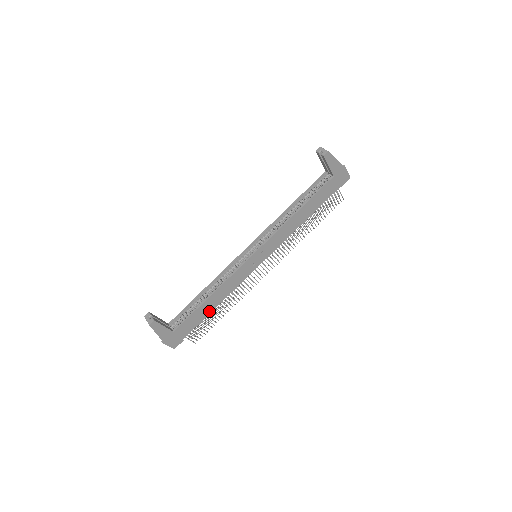
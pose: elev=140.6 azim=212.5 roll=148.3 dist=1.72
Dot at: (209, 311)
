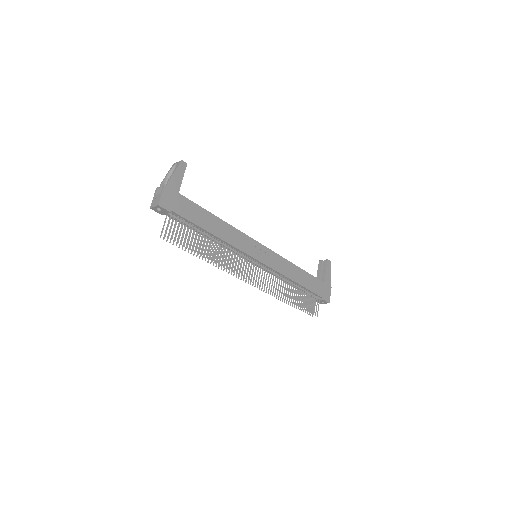
Dot at: (206, 228)
